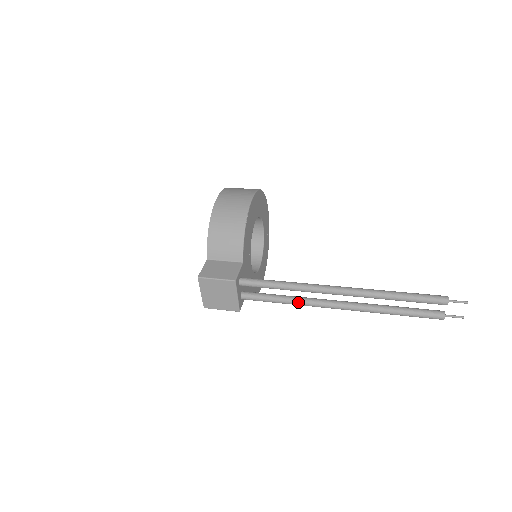
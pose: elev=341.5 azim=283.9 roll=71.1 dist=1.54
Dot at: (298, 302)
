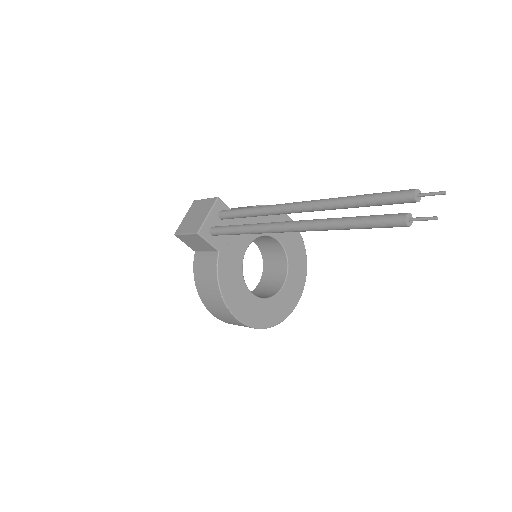
Dot at: (254, 224)
